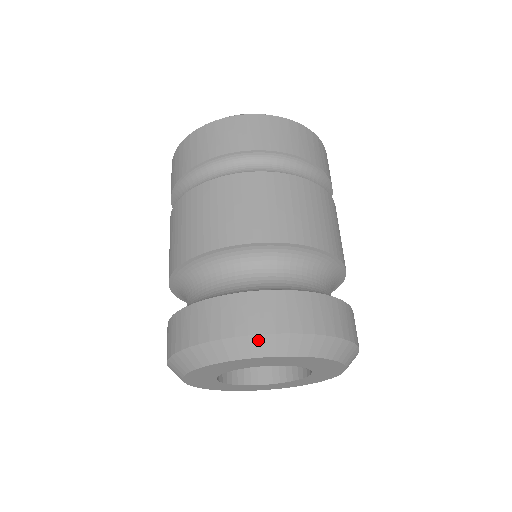
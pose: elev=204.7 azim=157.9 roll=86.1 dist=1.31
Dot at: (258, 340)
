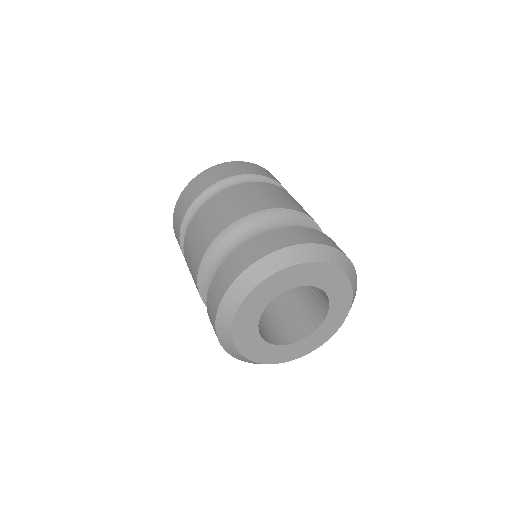
Dot at: (321, 248)
